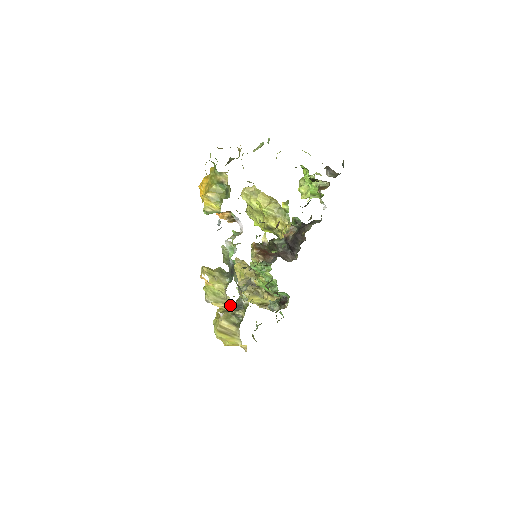
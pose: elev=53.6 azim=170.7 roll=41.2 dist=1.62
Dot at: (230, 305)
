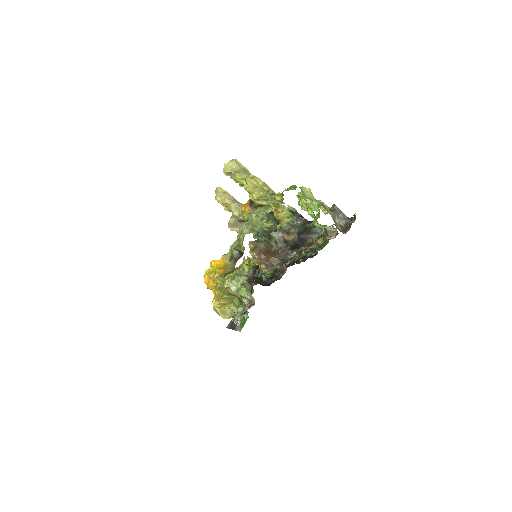
Dot at: occluded
